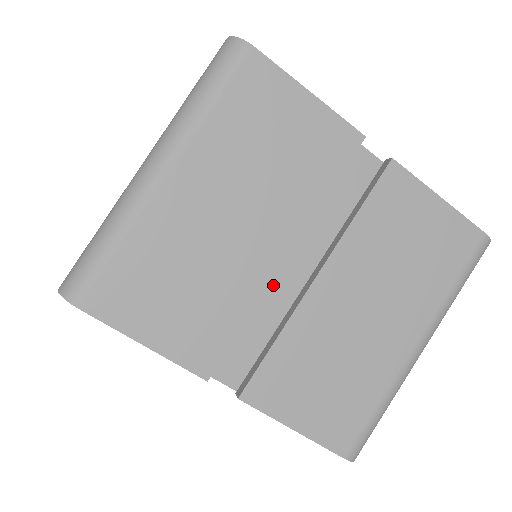
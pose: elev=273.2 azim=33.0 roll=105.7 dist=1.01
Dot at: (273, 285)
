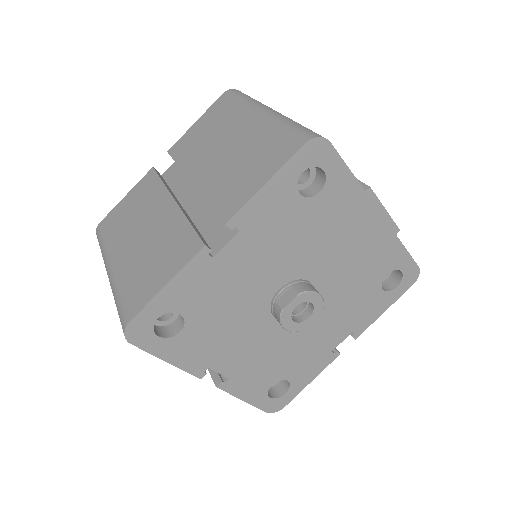
Dot at: (195, 212)
